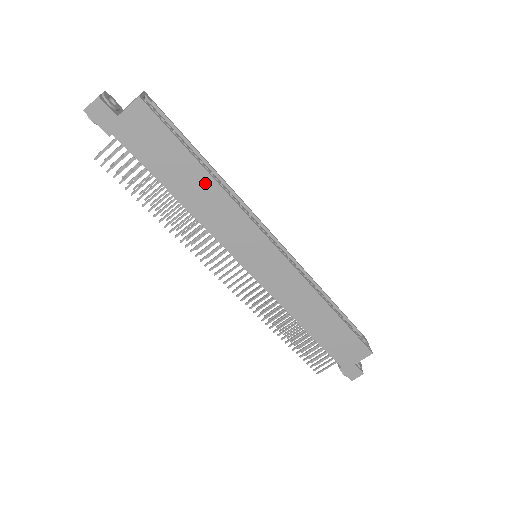
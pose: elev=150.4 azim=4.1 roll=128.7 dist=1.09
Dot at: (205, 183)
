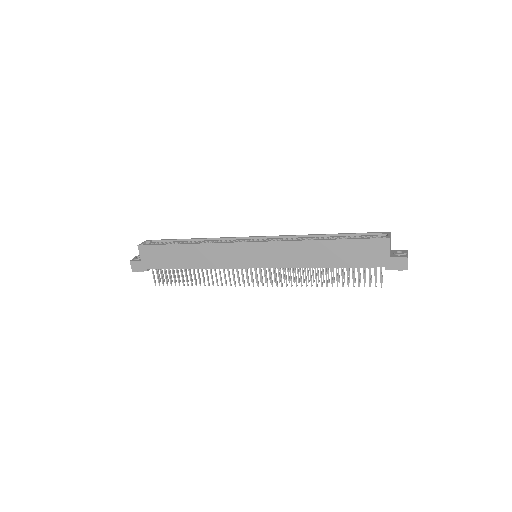
Dot at: (191, 250)
